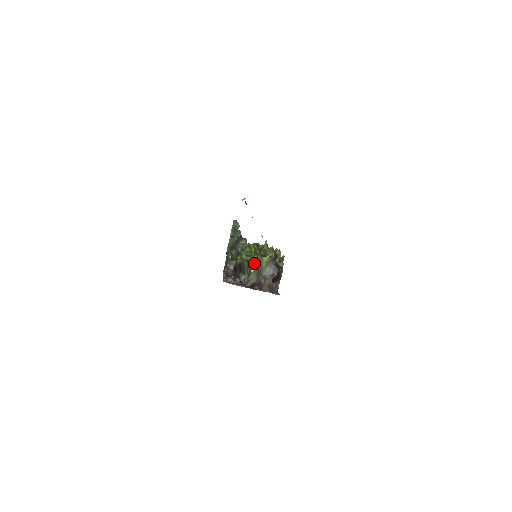
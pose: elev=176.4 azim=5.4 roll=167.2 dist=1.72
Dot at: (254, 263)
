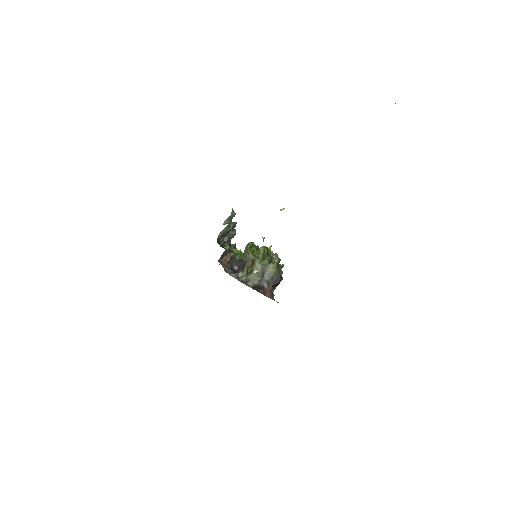
Dot at: (260, 265)
